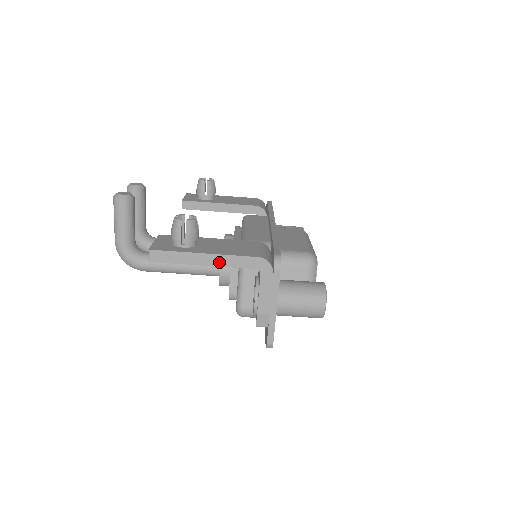
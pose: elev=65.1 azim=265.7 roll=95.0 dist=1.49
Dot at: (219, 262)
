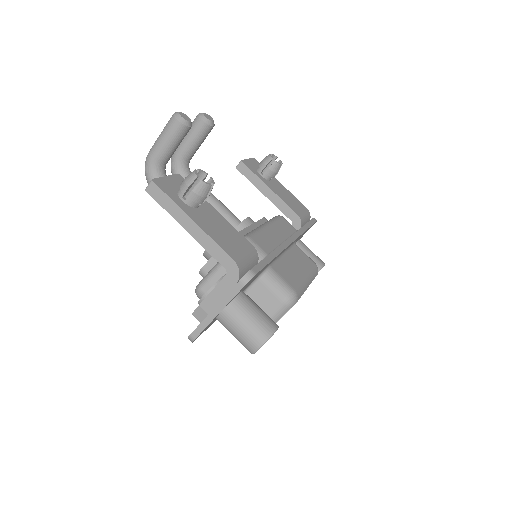
Dot at: (199, 237)
